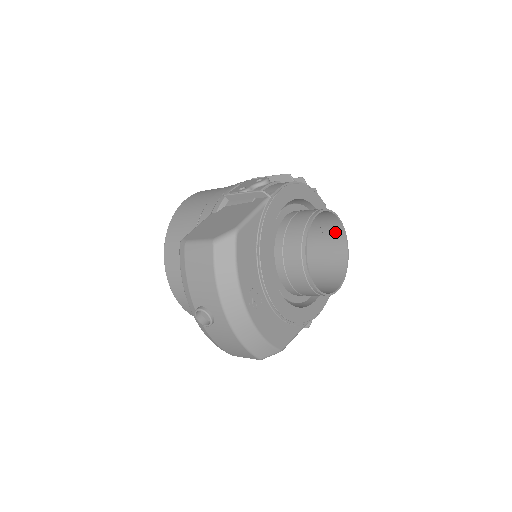
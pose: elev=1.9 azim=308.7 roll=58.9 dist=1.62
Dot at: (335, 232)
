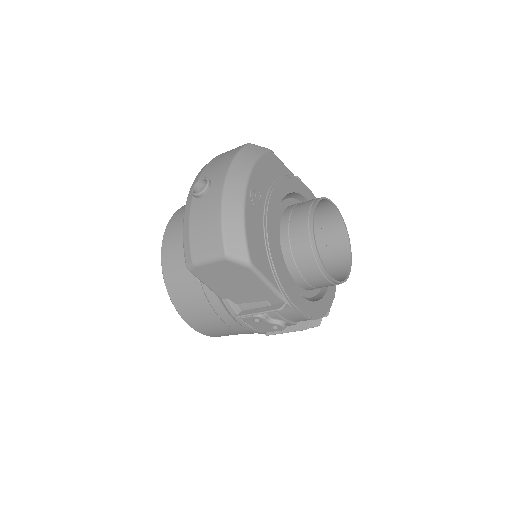
Dot at: (341, 261)
